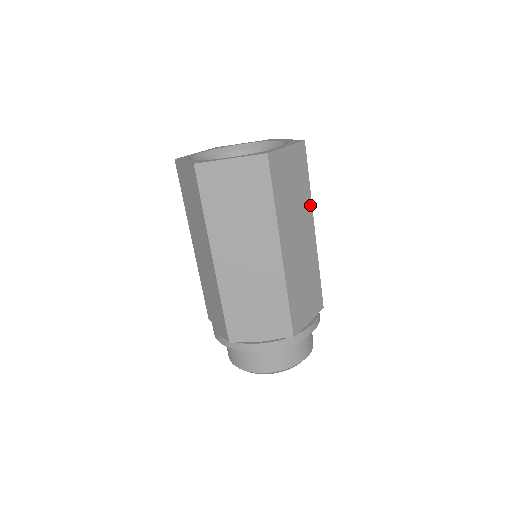
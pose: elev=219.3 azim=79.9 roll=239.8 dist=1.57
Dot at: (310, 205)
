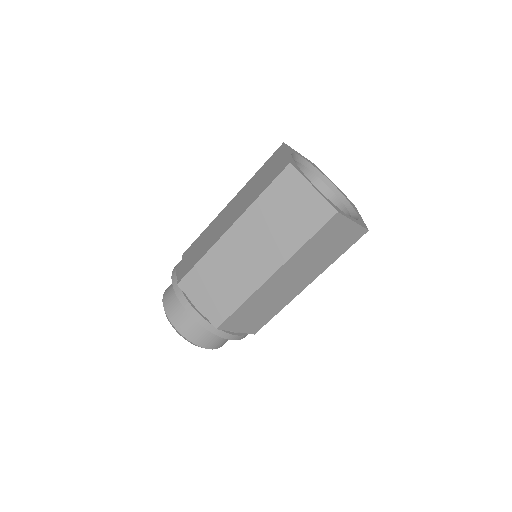
Dot at: (323, 269)
